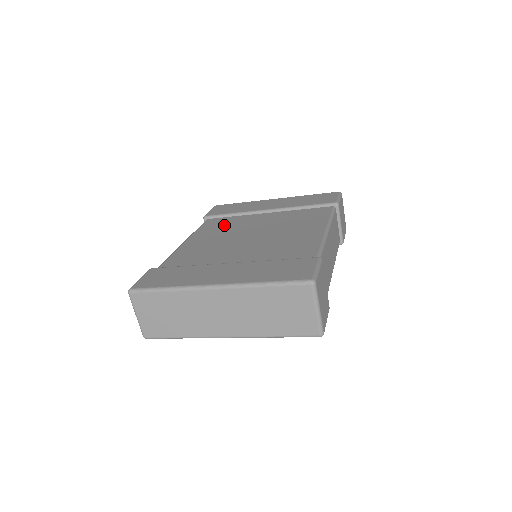
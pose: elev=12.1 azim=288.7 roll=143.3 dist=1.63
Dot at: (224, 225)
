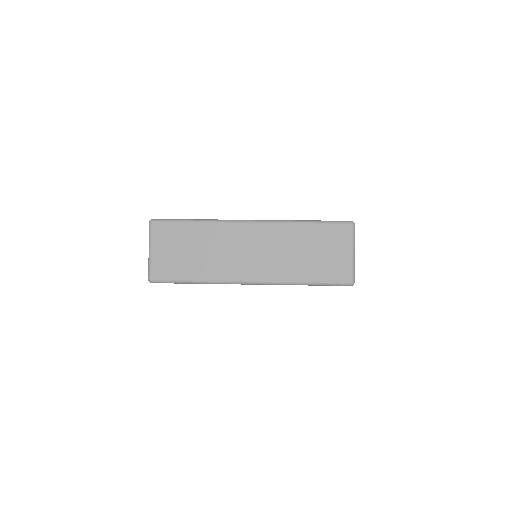
Dot at: occluded
